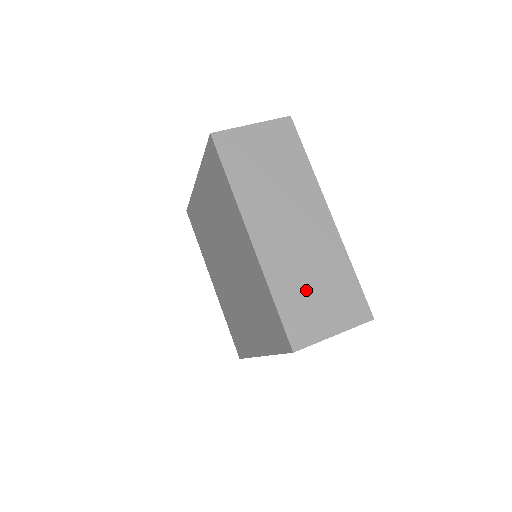
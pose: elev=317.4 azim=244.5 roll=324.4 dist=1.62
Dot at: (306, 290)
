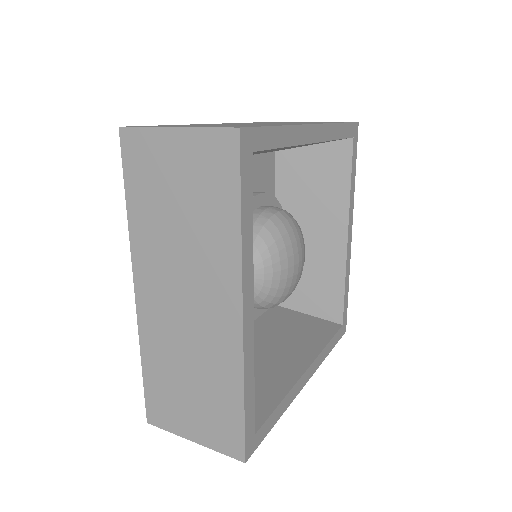
Dot at: (207, 125)
